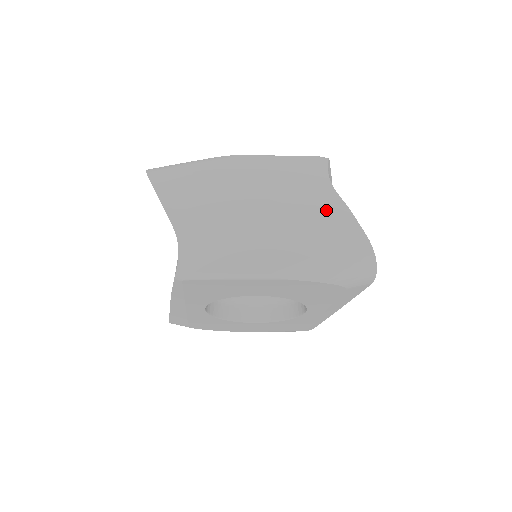
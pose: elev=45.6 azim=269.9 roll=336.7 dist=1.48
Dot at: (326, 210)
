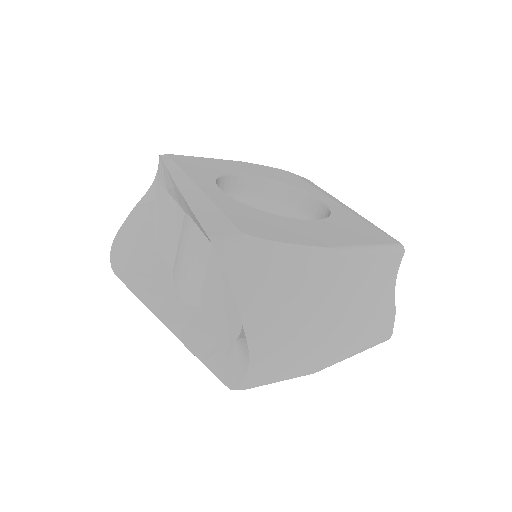
Dot at: (381, 317)
